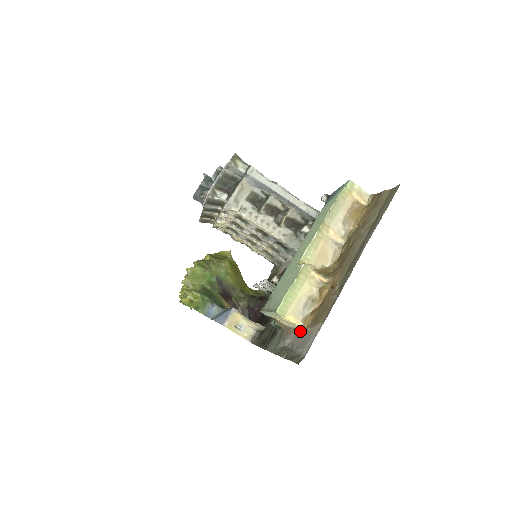
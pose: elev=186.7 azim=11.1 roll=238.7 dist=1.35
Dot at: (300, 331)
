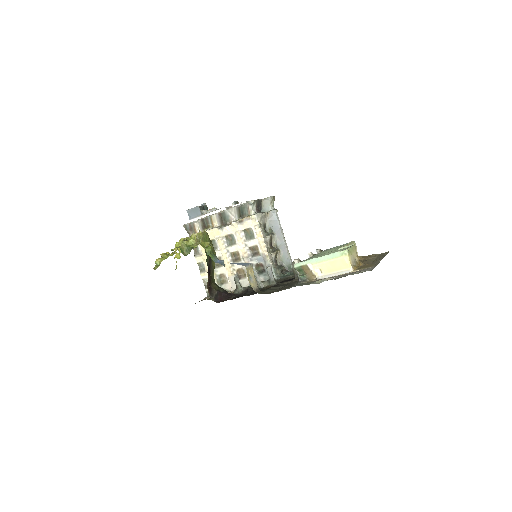
Dot at: (343, 274)
